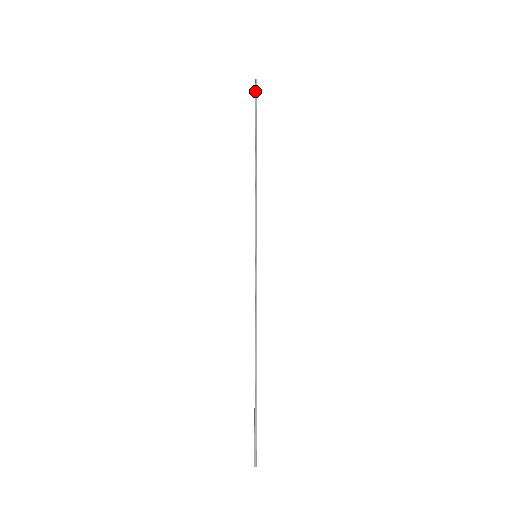
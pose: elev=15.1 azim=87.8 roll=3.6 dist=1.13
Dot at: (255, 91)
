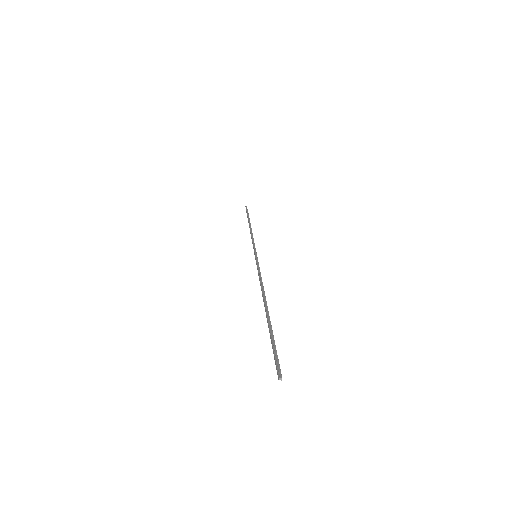
Dot at: (246, 208)
